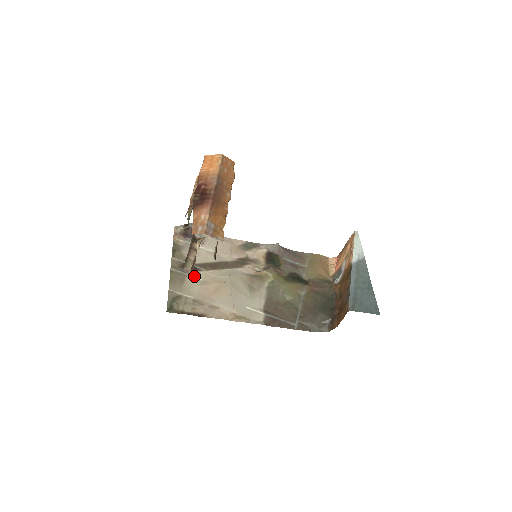
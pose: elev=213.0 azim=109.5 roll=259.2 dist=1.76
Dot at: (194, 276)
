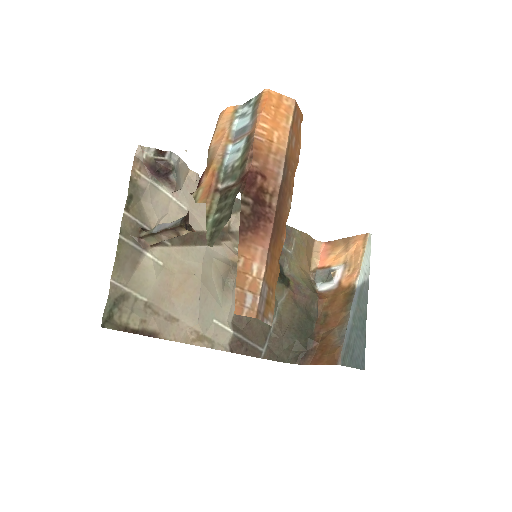
Dot at: (153, 255)
